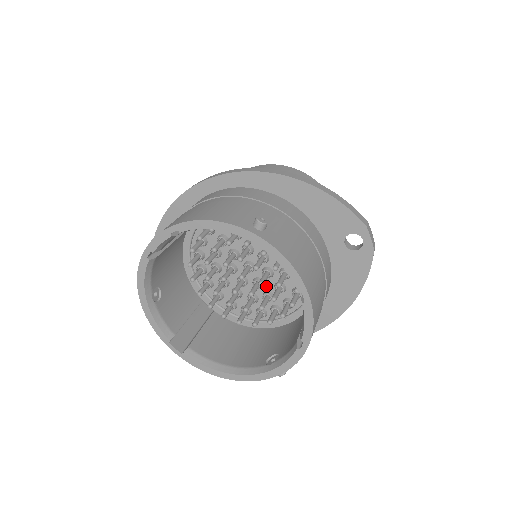
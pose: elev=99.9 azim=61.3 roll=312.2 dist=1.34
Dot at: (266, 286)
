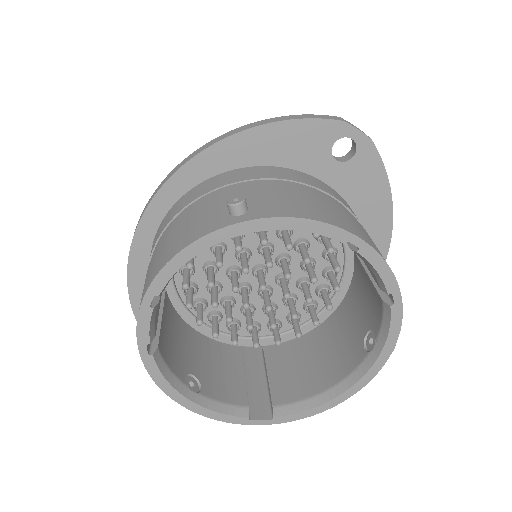
Dot at: (293, 275)
